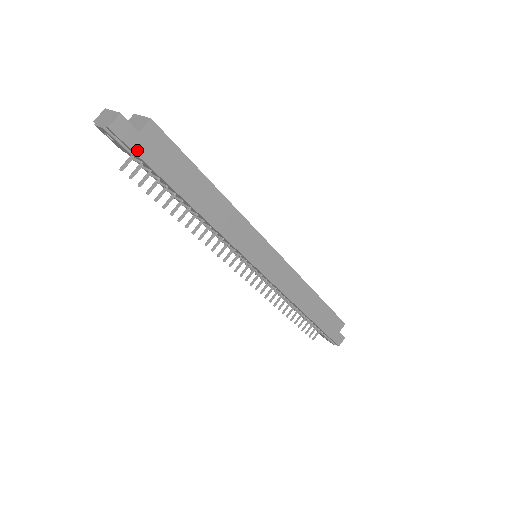
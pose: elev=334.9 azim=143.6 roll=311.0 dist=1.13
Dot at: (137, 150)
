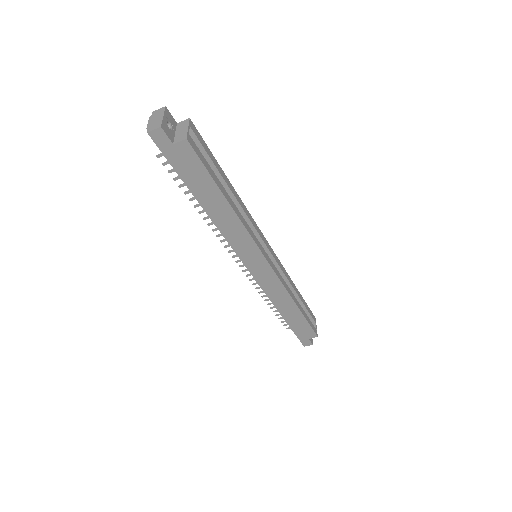
Dot at: (167, 155)
